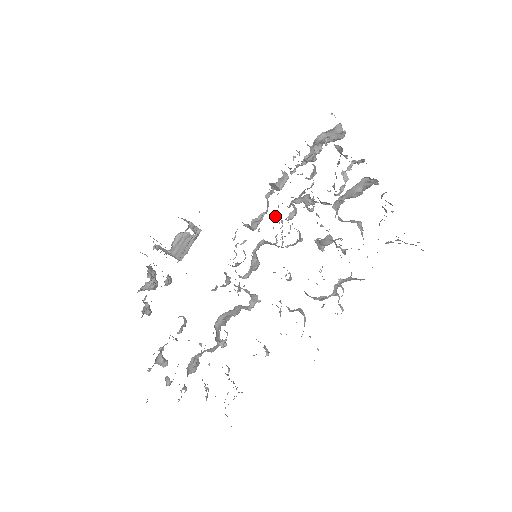
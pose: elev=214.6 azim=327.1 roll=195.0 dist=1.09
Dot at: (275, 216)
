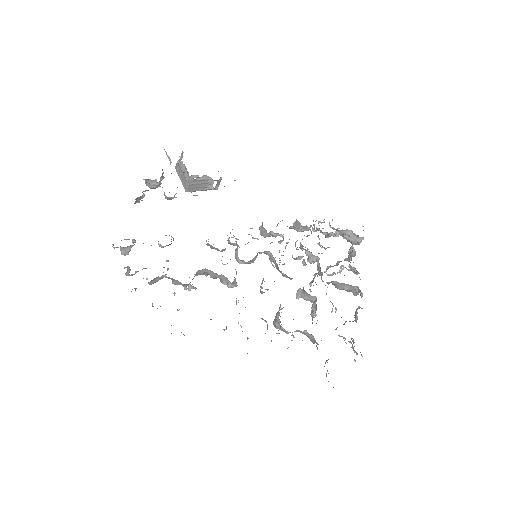
Dot at: (286, 245)
